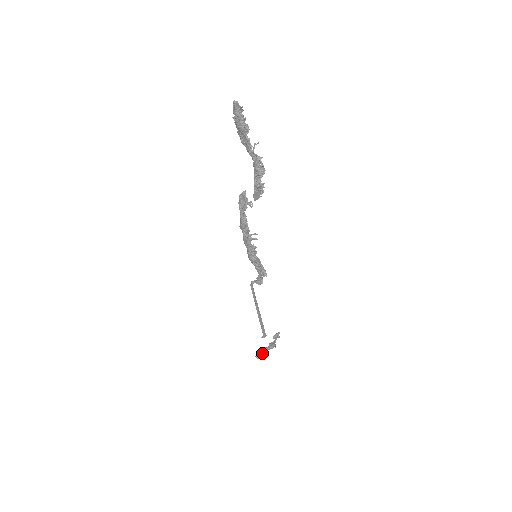
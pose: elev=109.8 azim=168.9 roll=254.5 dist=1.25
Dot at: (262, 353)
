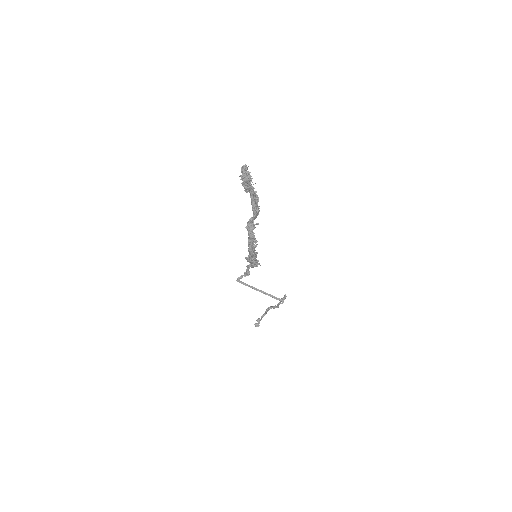
Dot at: occluded
